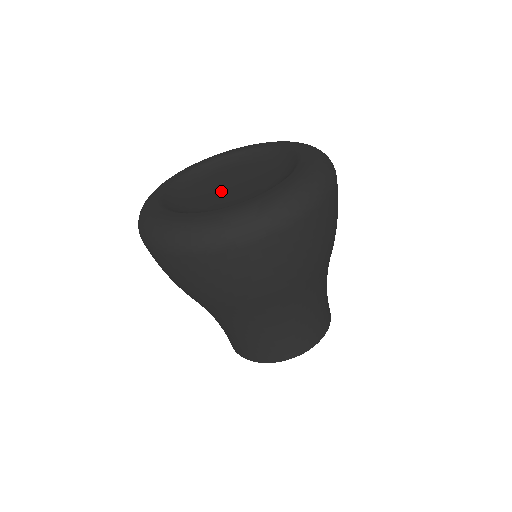
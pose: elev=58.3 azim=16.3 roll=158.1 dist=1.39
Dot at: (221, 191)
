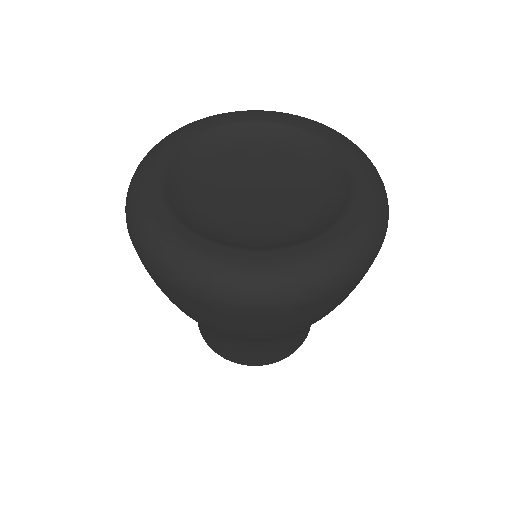
Dot at: (244, 182)
